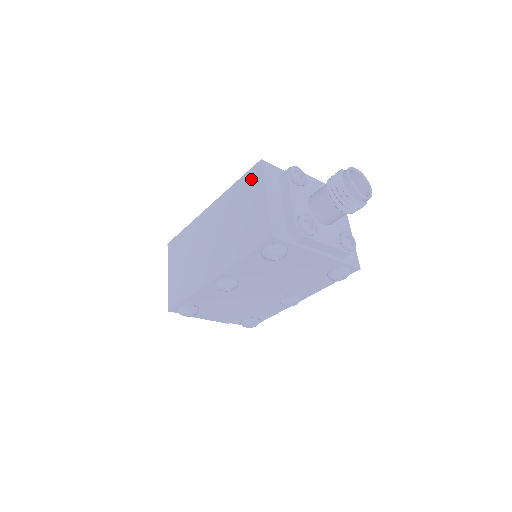
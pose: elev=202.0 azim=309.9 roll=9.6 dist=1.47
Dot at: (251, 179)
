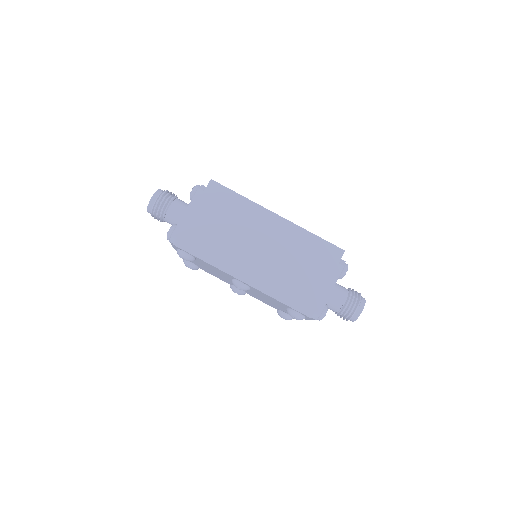
Dot at: (328, 253)
